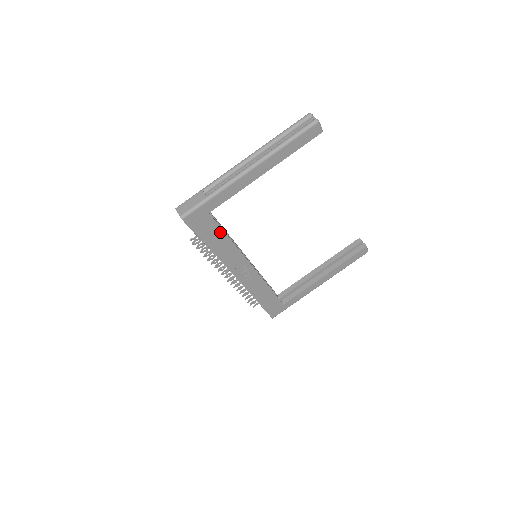
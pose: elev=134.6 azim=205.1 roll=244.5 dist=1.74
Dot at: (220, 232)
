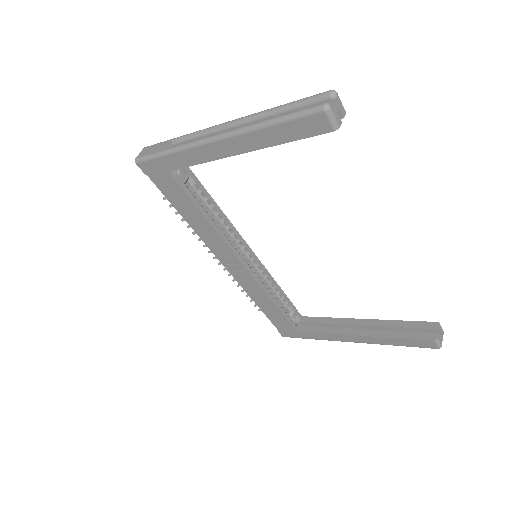
Dot at: (190, 202)
